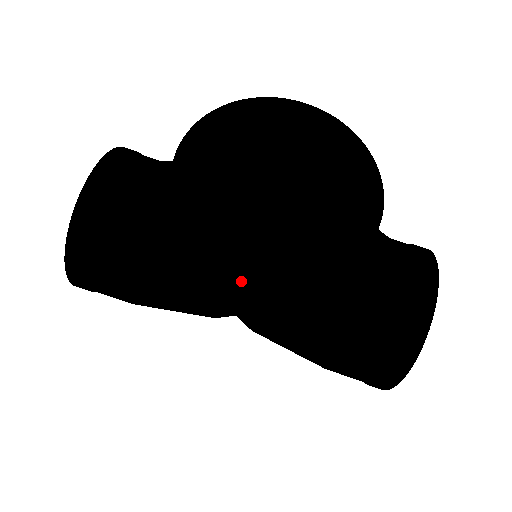
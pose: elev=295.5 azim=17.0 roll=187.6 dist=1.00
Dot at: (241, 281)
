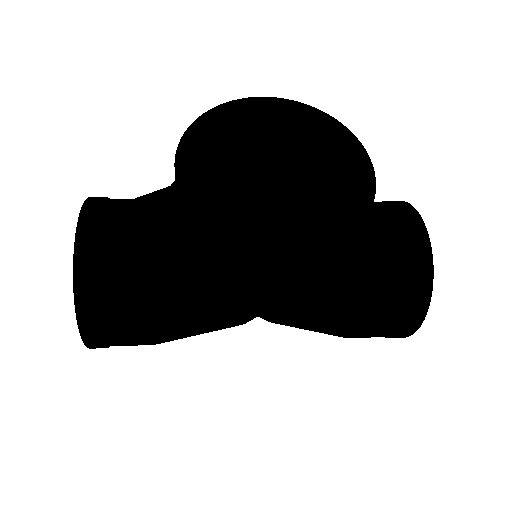
Dot at: (281, 263)
